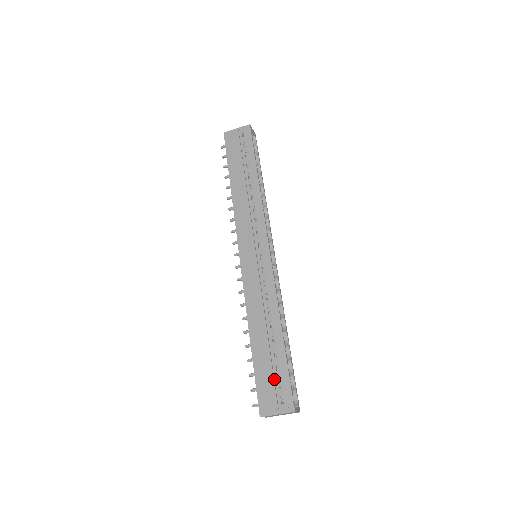
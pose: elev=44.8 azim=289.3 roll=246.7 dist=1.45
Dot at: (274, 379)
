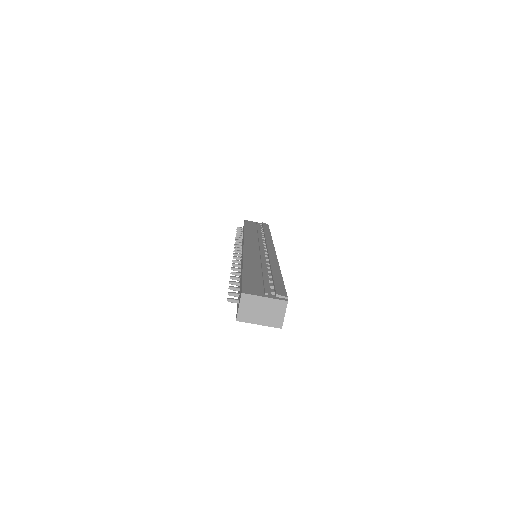
Dot at: (266, 284)
